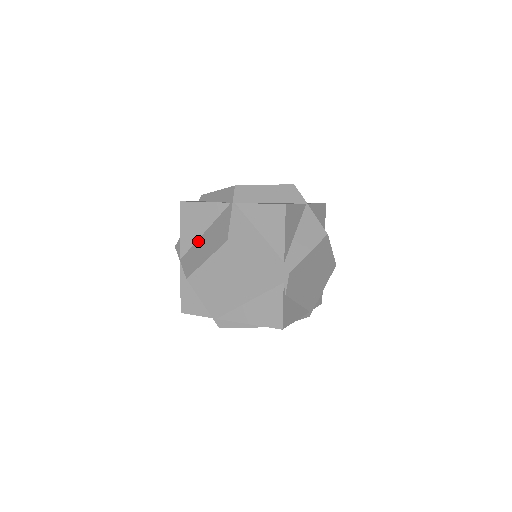
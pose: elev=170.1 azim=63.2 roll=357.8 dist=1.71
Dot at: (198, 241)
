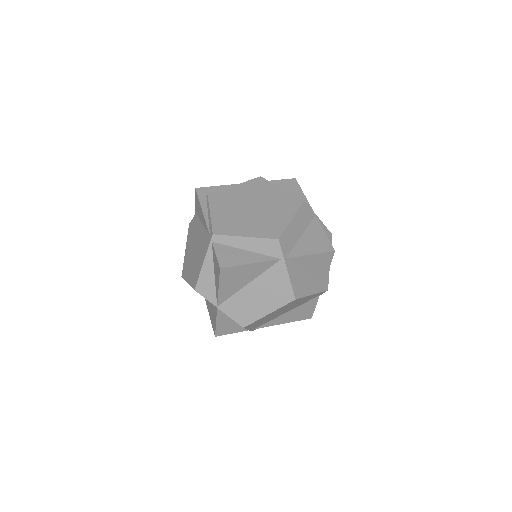
Dot at: (242, 292)
